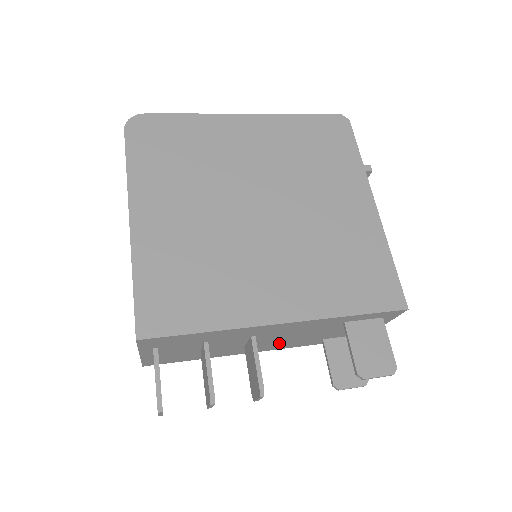
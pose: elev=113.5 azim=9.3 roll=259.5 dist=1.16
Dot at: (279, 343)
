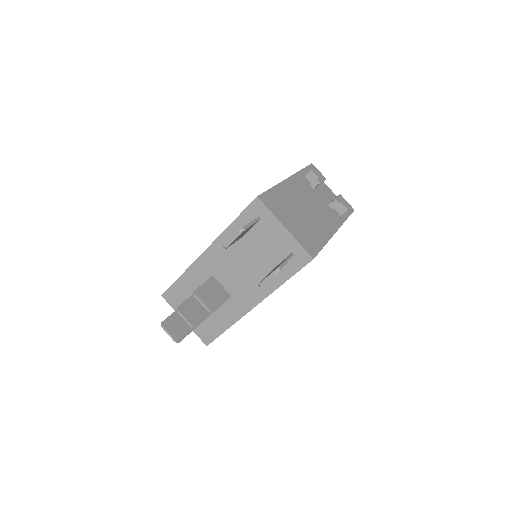
Dot at: (247, 286)
